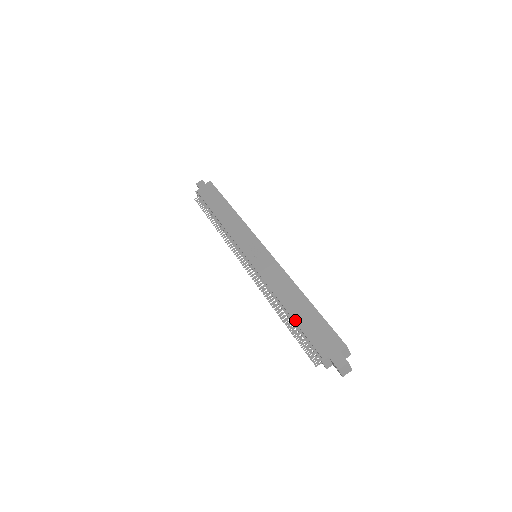
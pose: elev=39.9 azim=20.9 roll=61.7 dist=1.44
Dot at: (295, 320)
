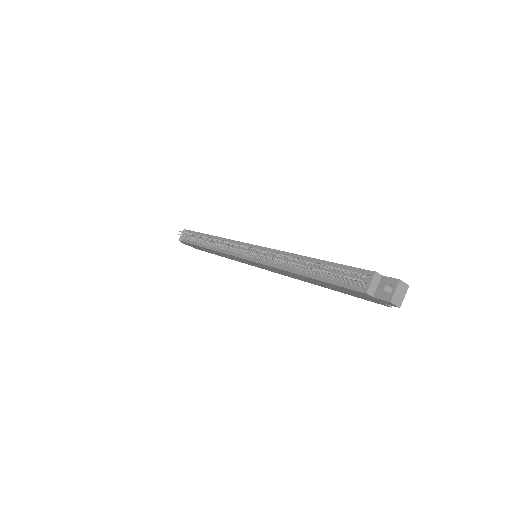
Dot at: (327, 261)
